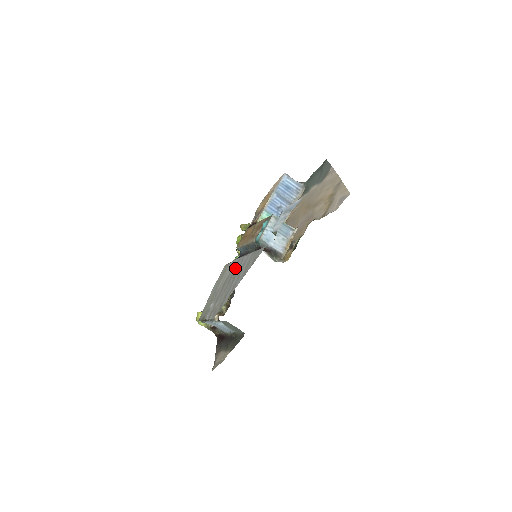
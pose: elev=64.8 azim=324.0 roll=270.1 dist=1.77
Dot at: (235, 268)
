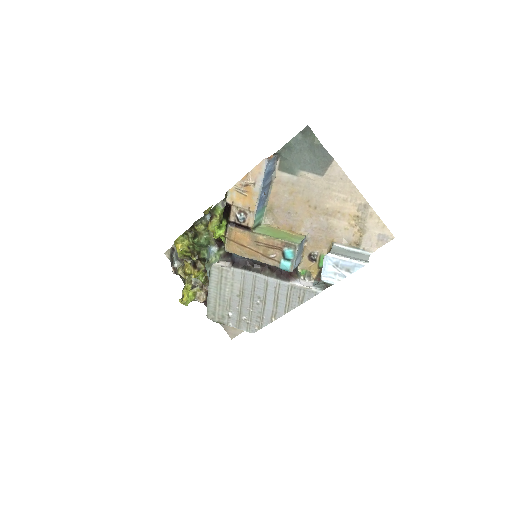
Dot at: (255, 287)
